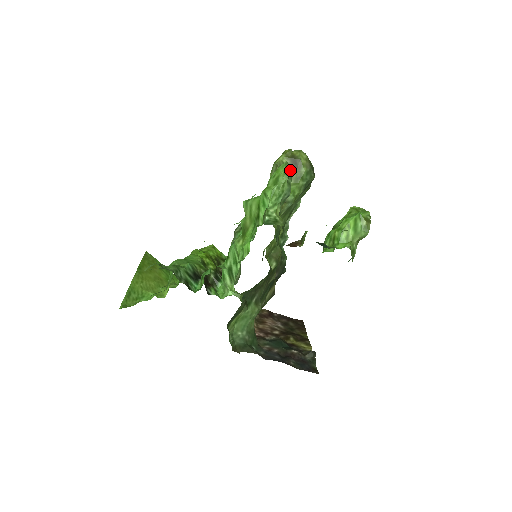
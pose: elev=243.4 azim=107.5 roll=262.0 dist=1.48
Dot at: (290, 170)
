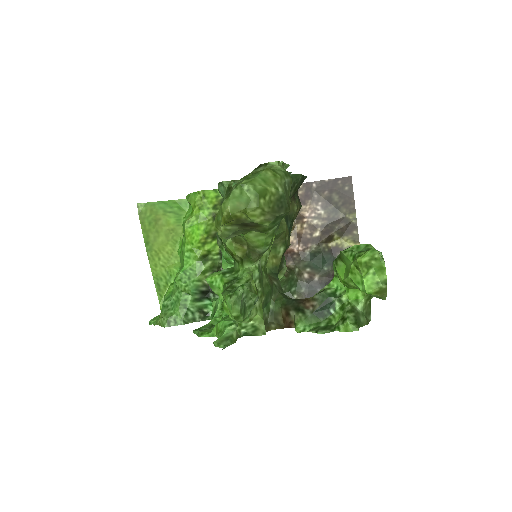
Dot at: (245, 229)
